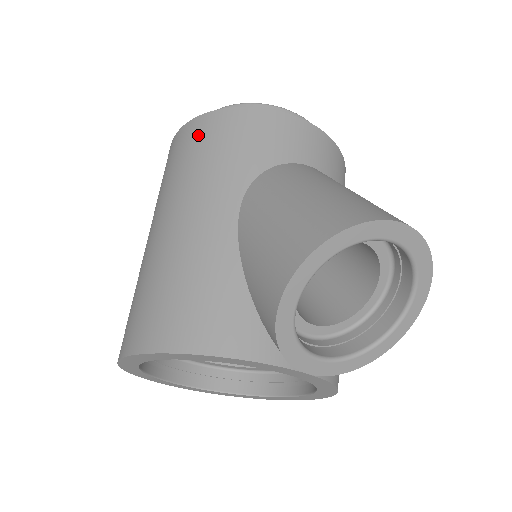
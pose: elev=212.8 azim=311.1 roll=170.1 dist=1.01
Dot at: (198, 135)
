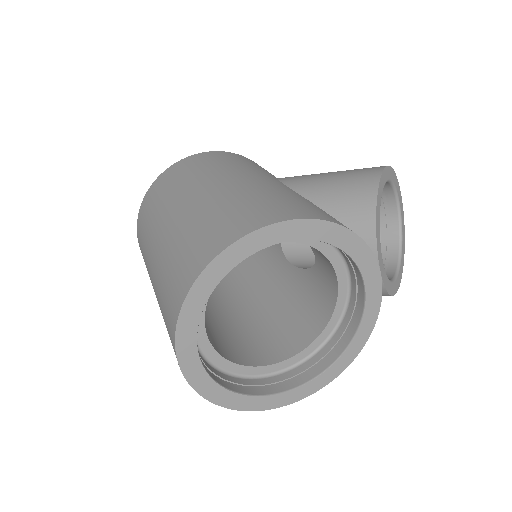
Dot at: (212, 157)
